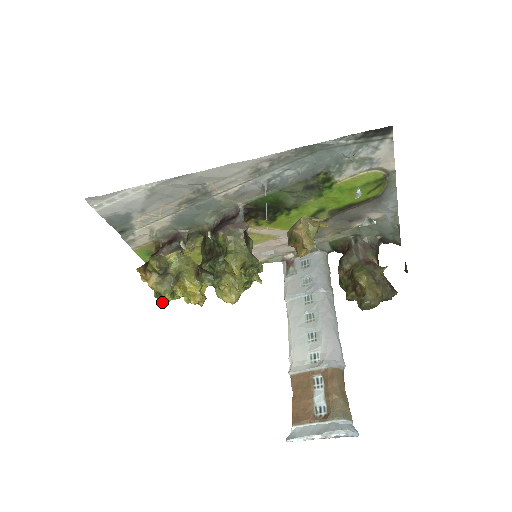
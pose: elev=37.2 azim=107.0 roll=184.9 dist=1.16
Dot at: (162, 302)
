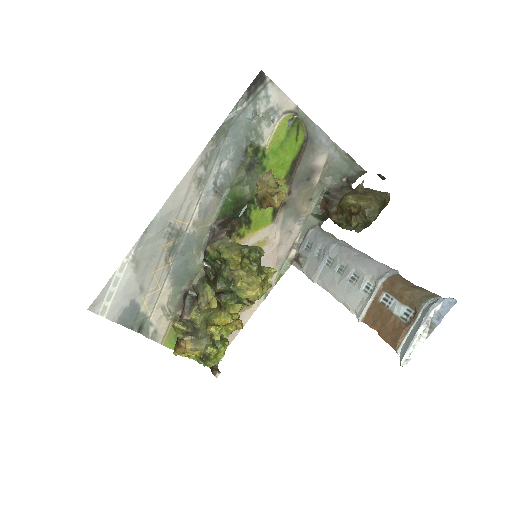
Dot at: (211, 362)
